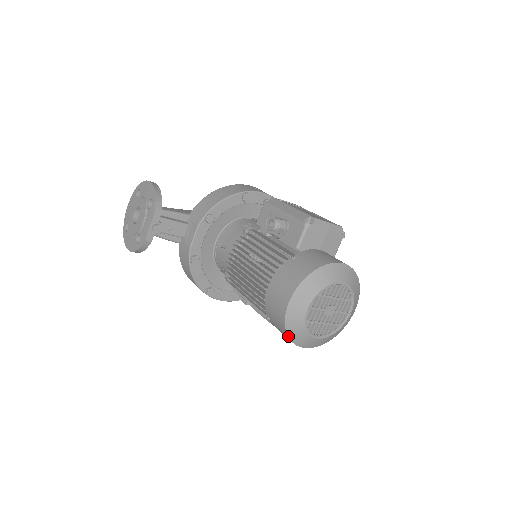
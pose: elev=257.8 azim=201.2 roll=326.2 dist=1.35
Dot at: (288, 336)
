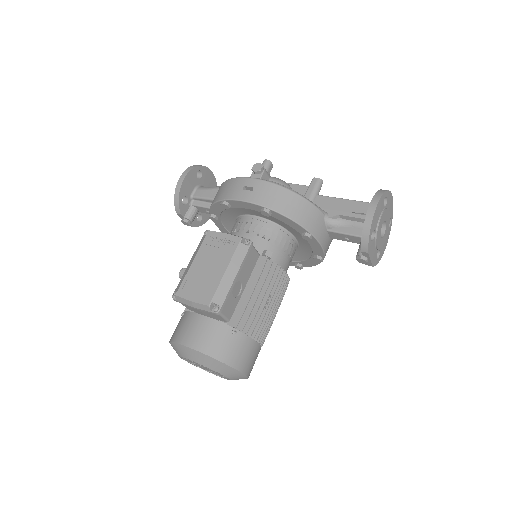
Dot at: occluded
